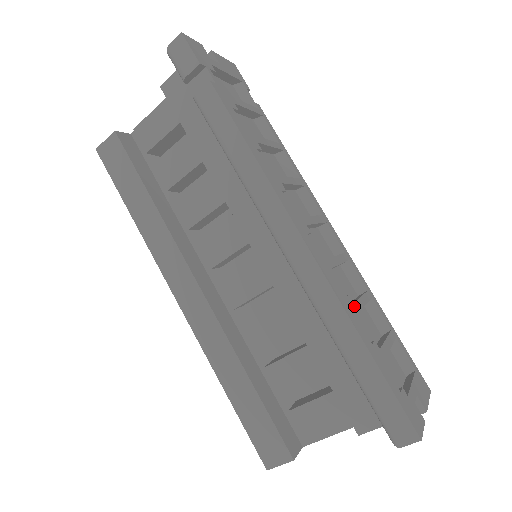
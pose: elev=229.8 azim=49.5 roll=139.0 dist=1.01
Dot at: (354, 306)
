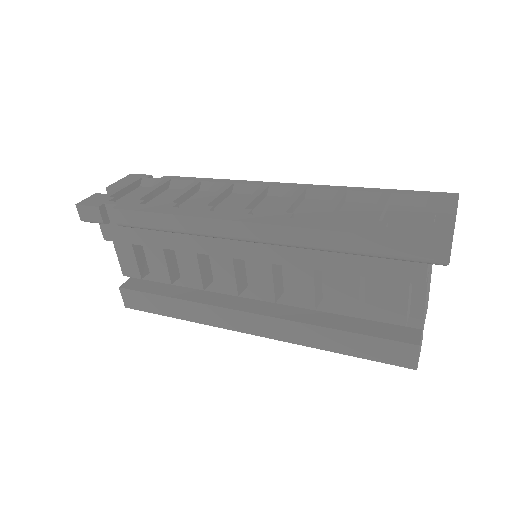
Dot at: (323, 216)
